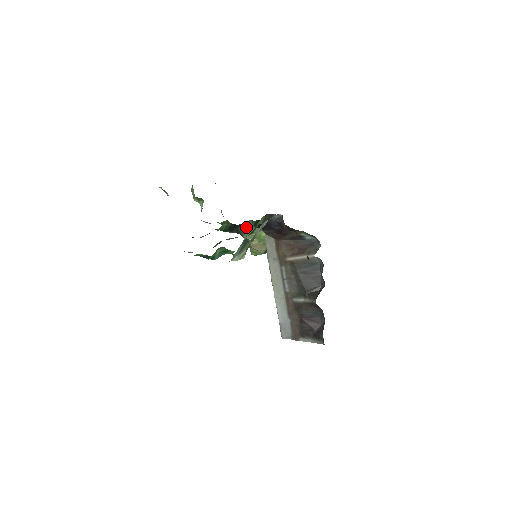
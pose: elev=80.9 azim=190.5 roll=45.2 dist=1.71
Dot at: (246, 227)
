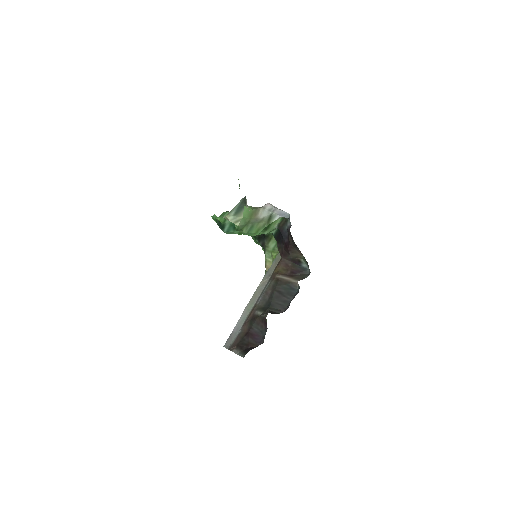
Dot at: (271, 242)
